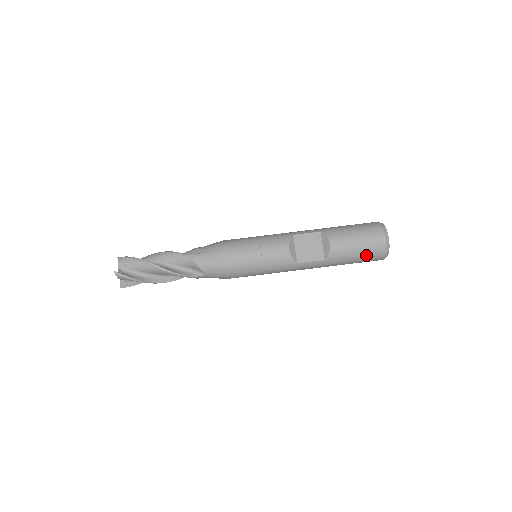
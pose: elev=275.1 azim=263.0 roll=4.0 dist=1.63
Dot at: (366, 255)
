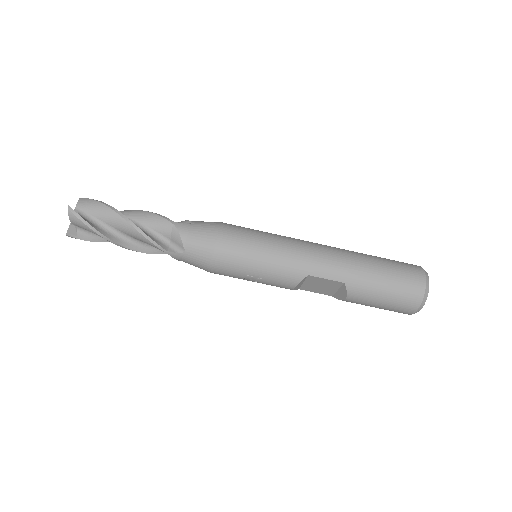
Dot at: occluded
